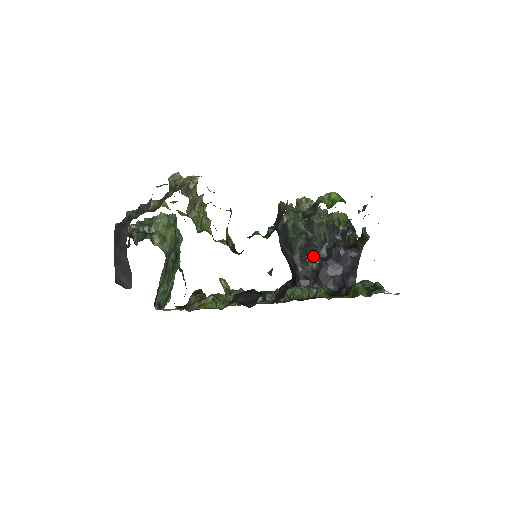
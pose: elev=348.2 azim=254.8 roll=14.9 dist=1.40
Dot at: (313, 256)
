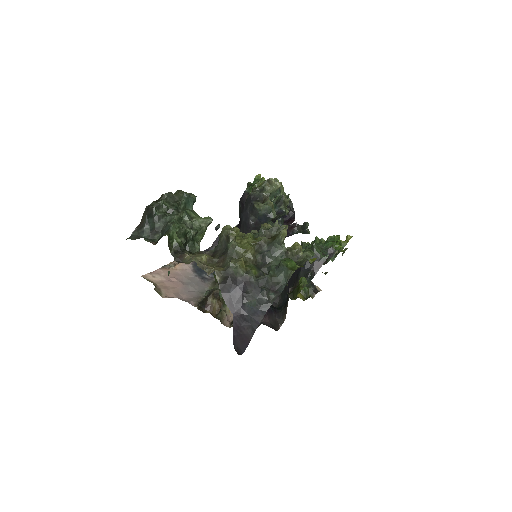
Dot at: occluded
